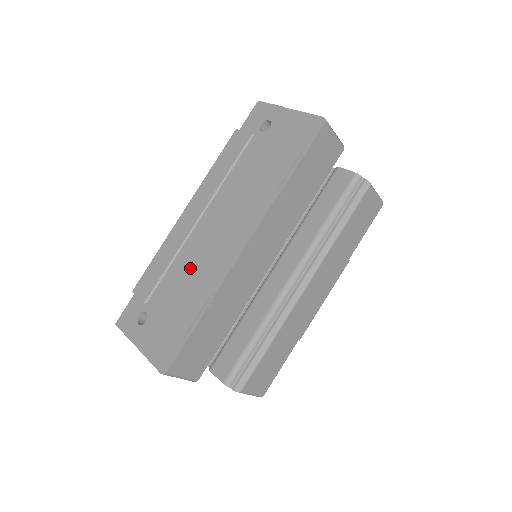
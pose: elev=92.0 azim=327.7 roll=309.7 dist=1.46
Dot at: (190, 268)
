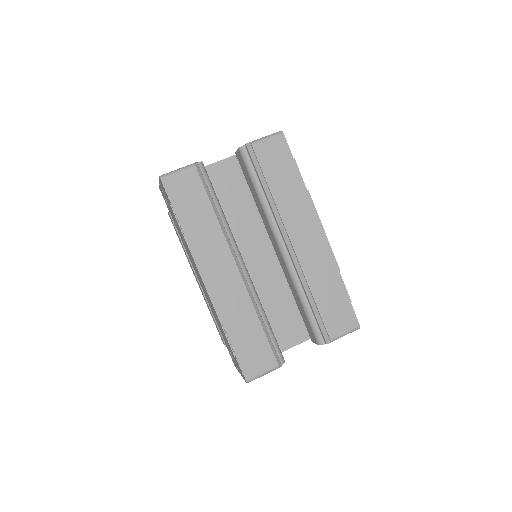
Dot at: occluded
